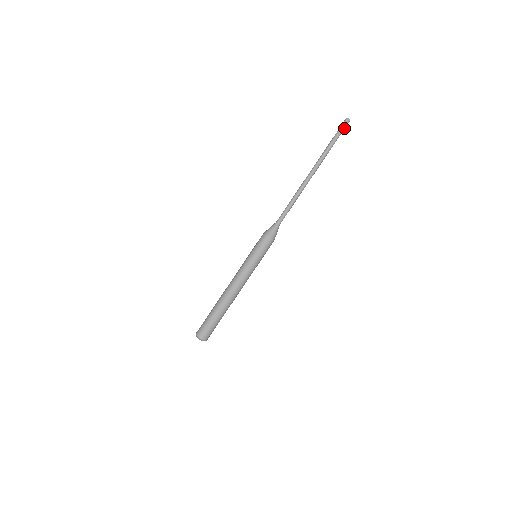
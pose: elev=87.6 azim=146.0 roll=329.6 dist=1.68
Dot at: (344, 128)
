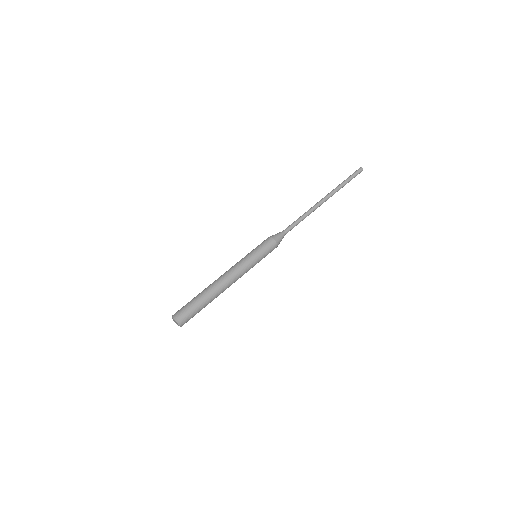
Dot at: (357, 173)
